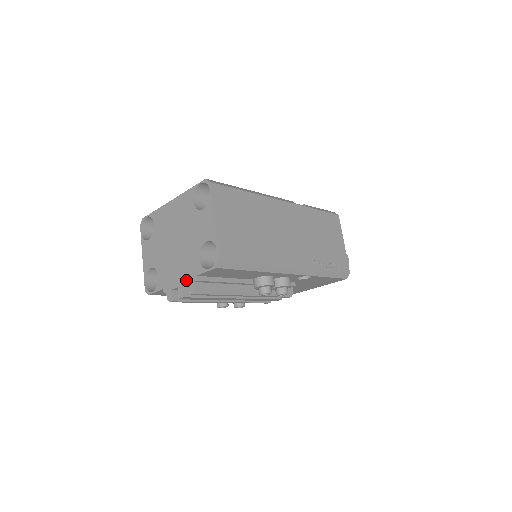
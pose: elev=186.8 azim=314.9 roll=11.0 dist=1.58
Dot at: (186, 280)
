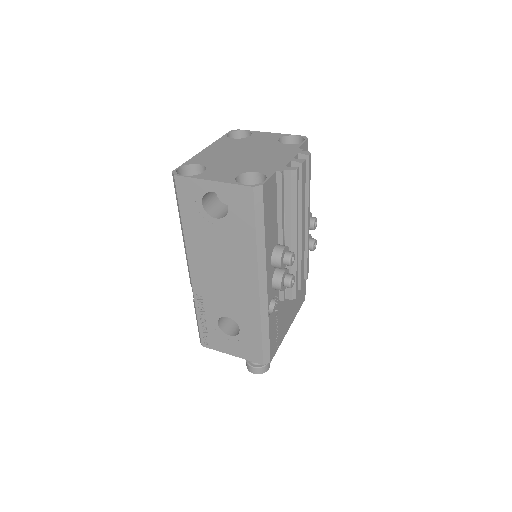
Dot at: (293, 154)
